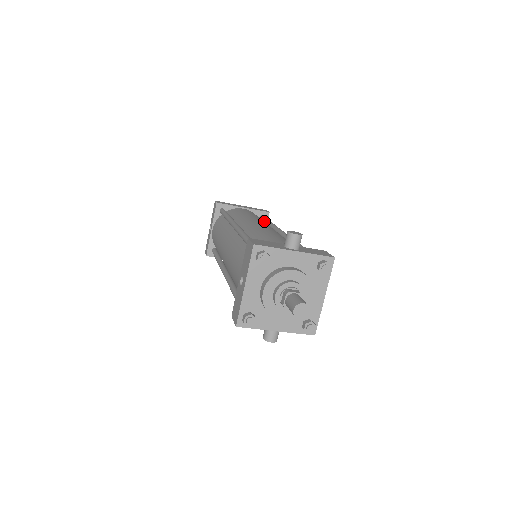
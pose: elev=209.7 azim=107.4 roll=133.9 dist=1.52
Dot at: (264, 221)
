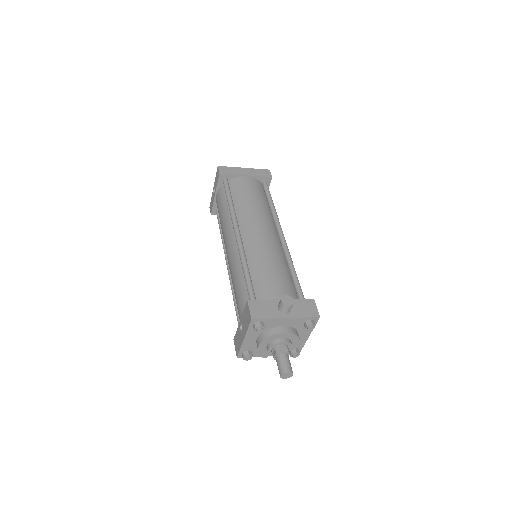
Dot at: (266, 196)
